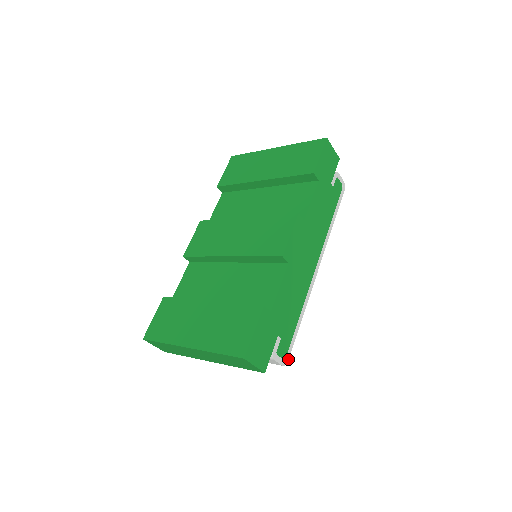
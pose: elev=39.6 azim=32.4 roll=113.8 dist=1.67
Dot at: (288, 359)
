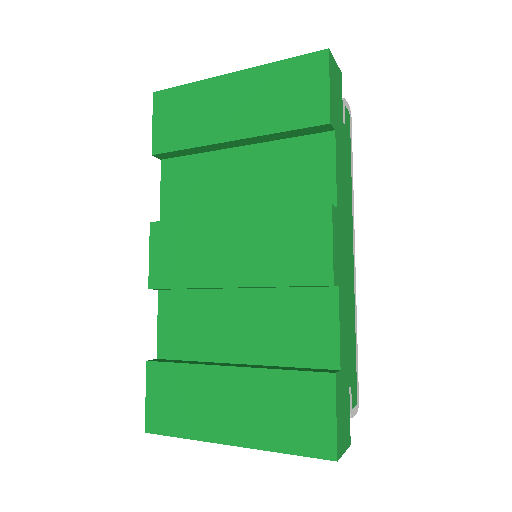
Dot at: (358, 398)
